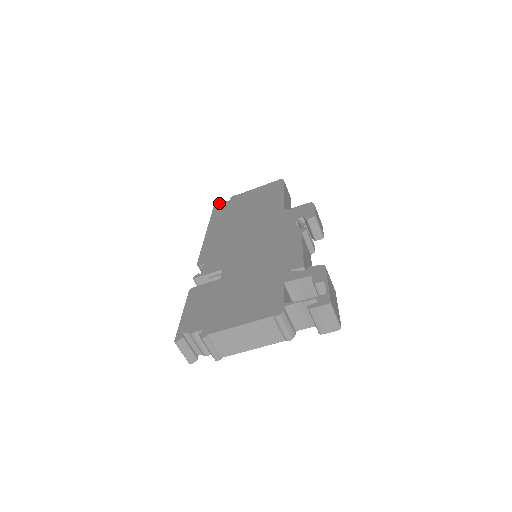
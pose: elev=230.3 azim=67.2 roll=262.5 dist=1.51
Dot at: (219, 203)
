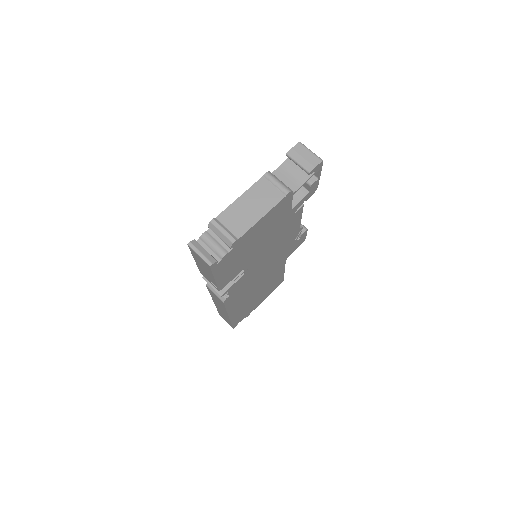
Dot at: occluded
